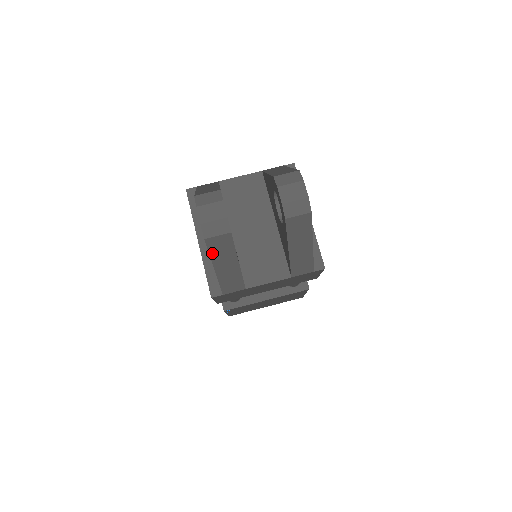
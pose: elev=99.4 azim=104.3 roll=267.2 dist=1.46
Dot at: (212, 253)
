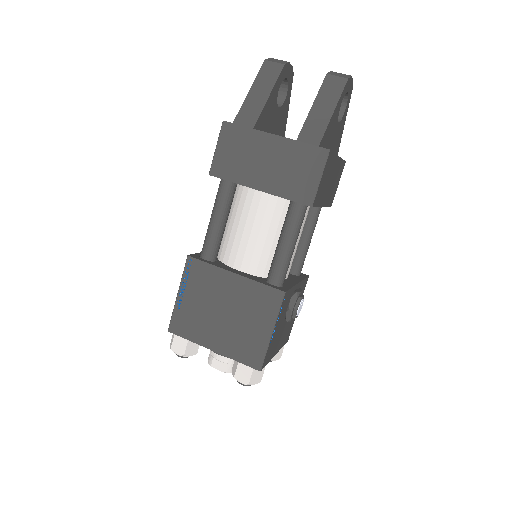
Dot at: (260, 75)
